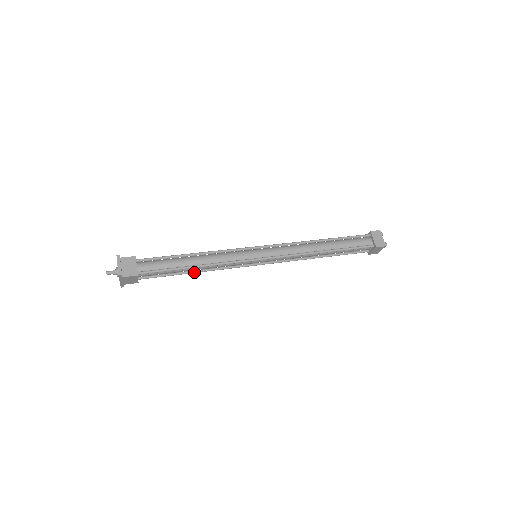
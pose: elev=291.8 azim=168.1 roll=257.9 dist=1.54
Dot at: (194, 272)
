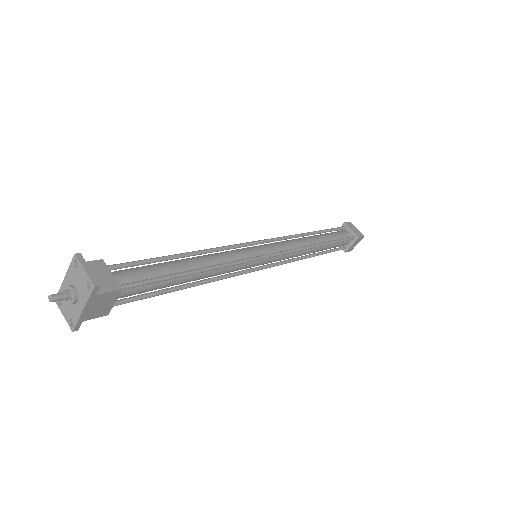
Dot at: (189, 286)
